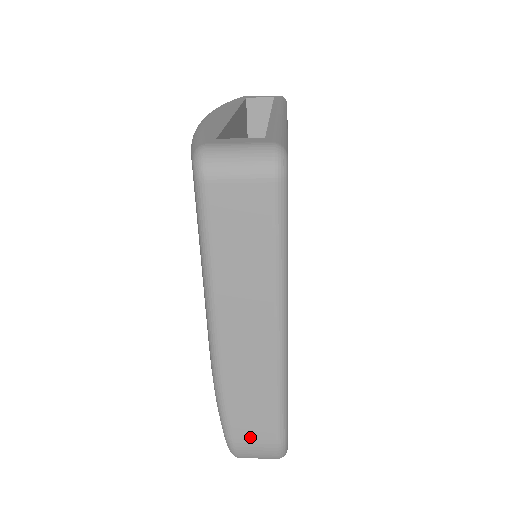
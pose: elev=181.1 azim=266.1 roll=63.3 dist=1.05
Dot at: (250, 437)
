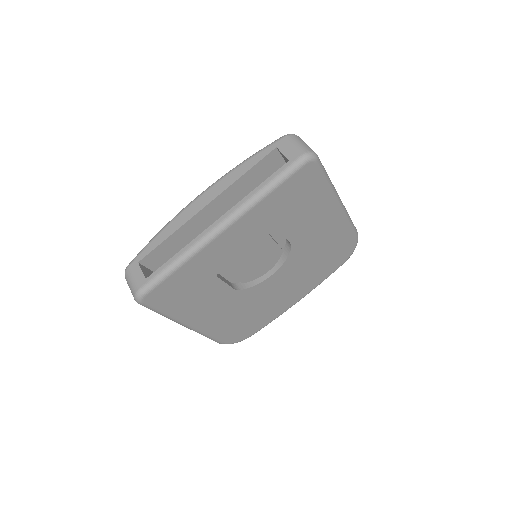
Dot at: occluded
